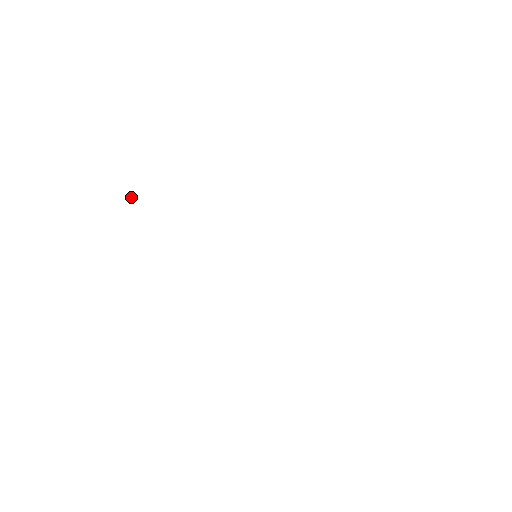
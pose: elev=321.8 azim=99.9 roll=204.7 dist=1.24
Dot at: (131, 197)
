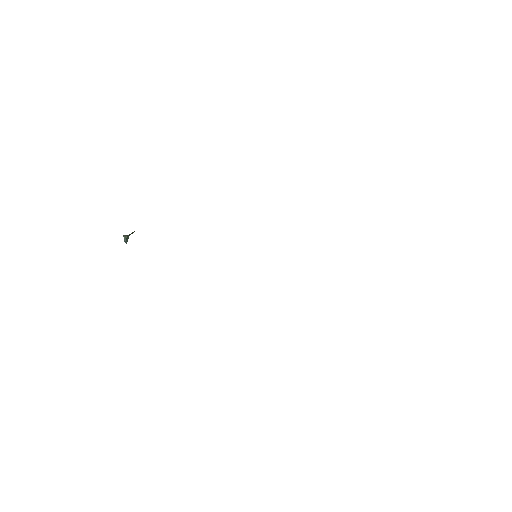
Dot at: (126, 243)
